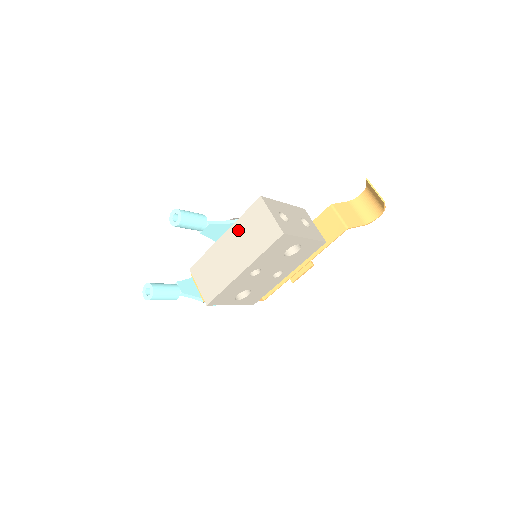
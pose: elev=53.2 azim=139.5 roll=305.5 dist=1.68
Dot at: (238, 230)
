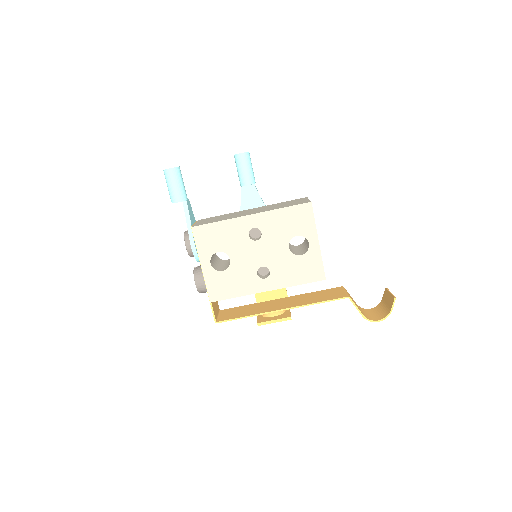
Dot at: (269, 206)
